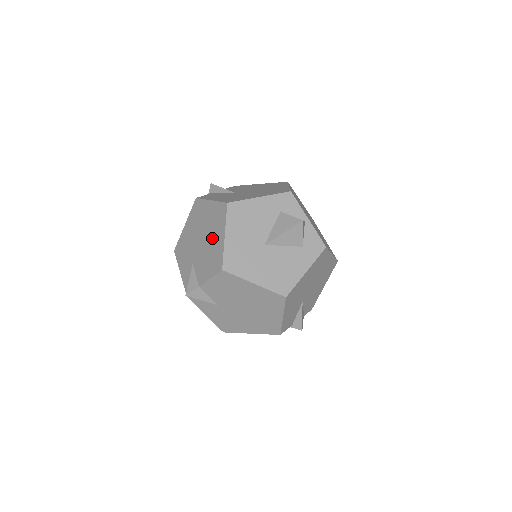
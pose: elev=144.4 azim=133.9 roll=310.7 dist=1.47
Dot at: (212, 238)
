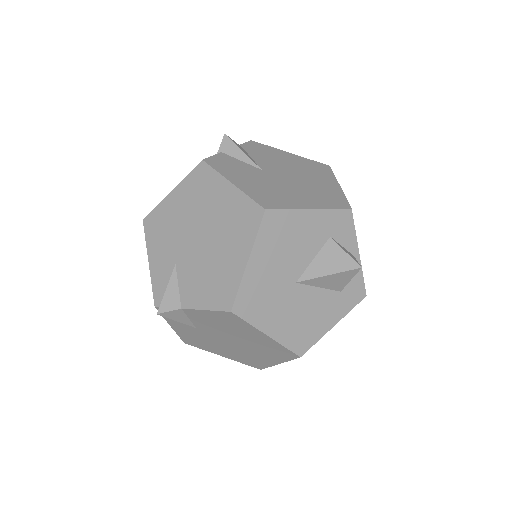
Dot at: (222, 249)
